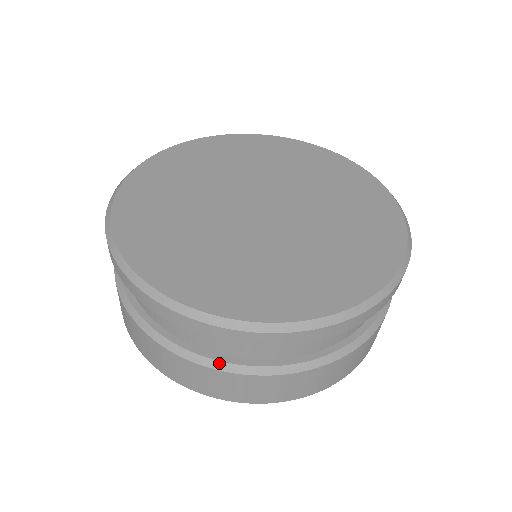
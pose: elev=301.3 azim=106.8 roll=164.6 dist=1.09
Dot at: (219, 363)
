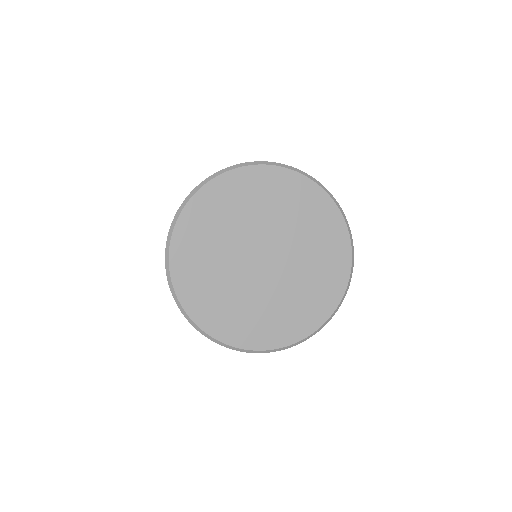
Dot at: occluded
